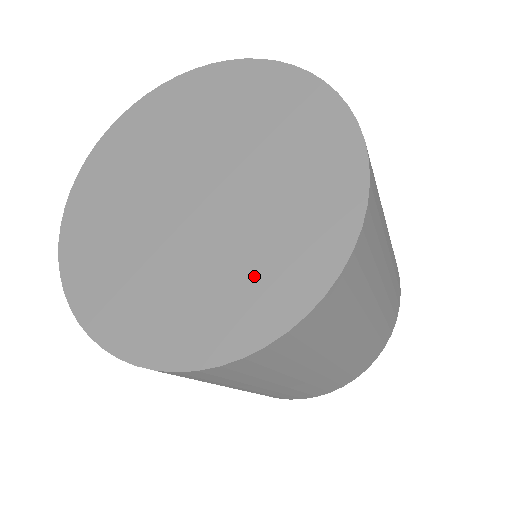
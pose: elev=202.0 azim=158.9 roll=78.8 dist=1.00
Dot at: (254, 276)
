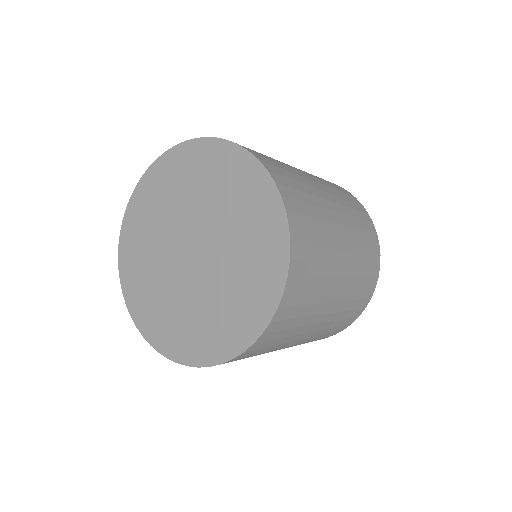
Dot at: (231, 308)
